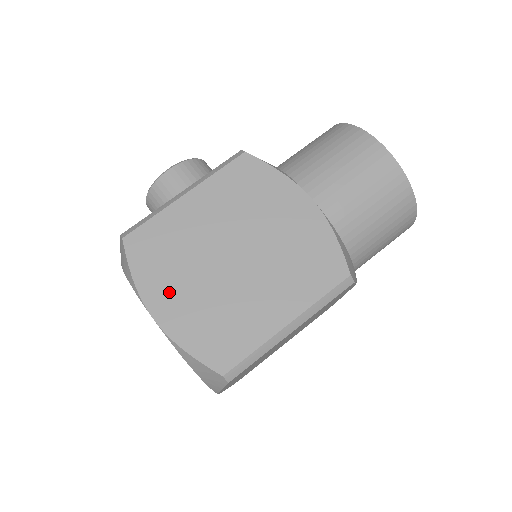
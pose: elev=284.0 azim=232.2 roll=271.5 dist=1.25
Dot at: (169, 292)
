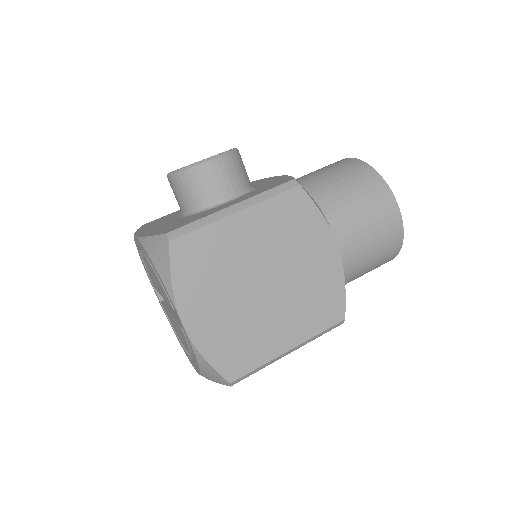
Dot at: (202, 304)
